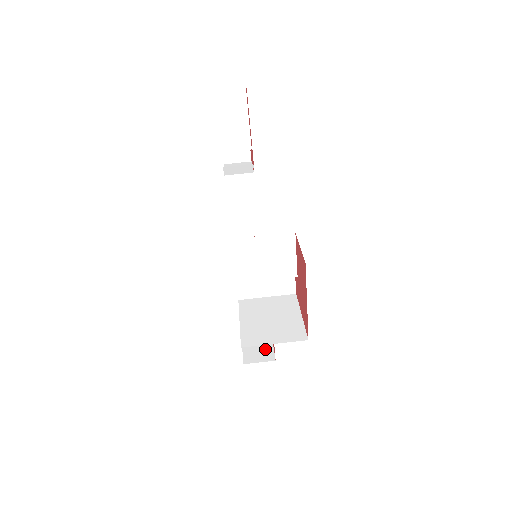
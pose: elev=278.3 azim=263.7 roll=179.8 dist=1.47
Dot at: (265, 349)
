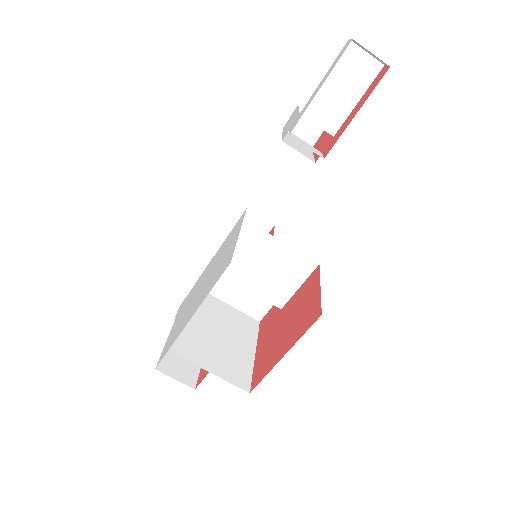
Dot at: (190, 365)
